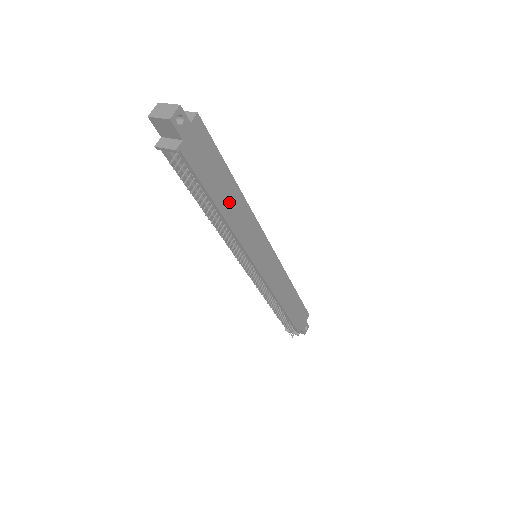
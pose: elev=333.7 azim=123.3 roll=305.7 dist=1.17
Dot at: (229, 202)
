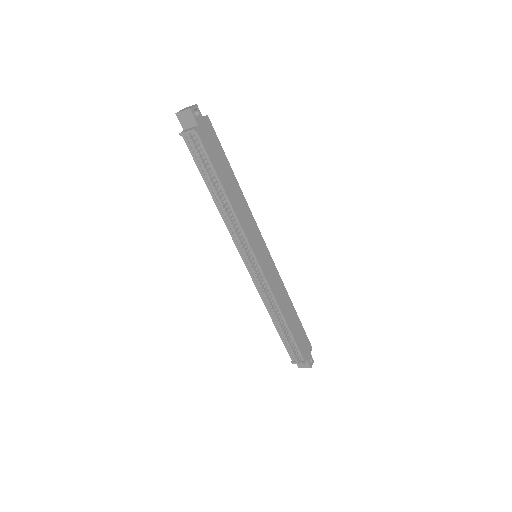
Dot at: (231, 189)
